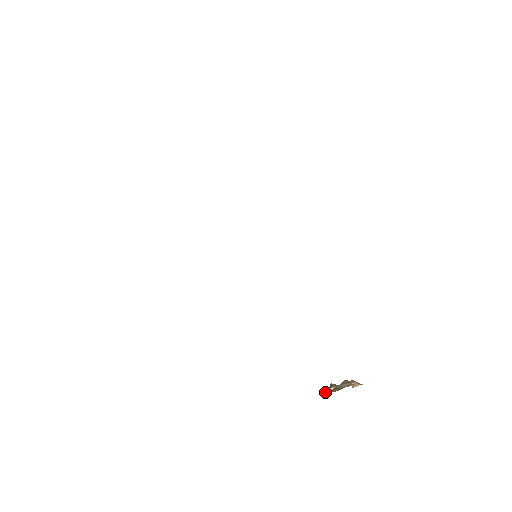
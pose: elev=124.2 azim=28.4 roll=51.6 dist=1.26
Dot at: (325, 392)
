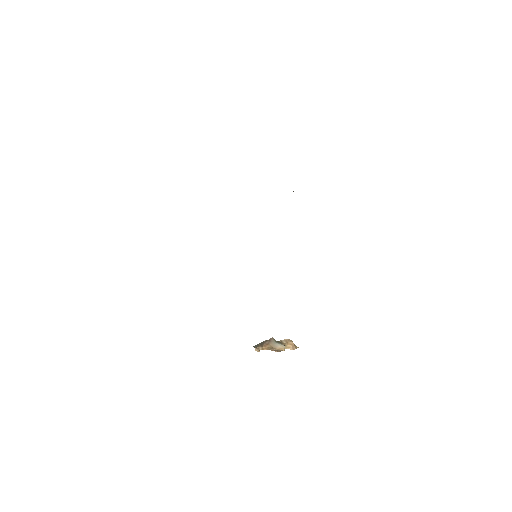
Dot at: (261, 342)
